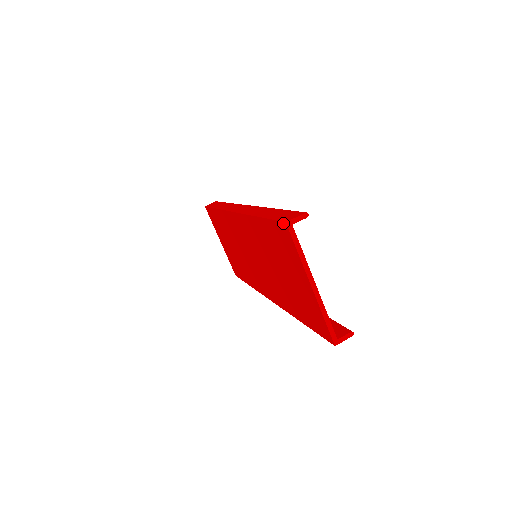
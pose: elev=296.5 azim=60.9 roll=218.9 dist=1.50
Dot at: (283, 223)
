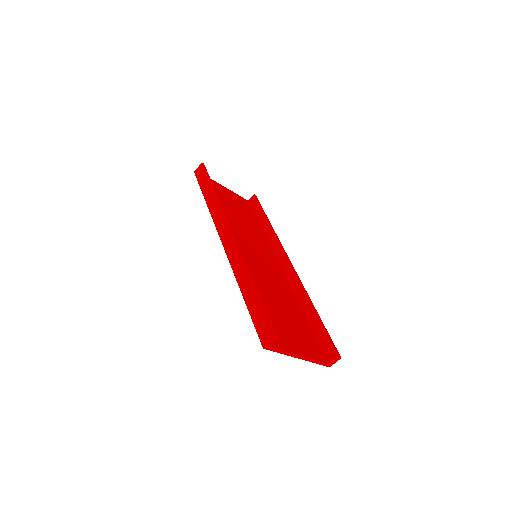
Dot at: (262, 343)
